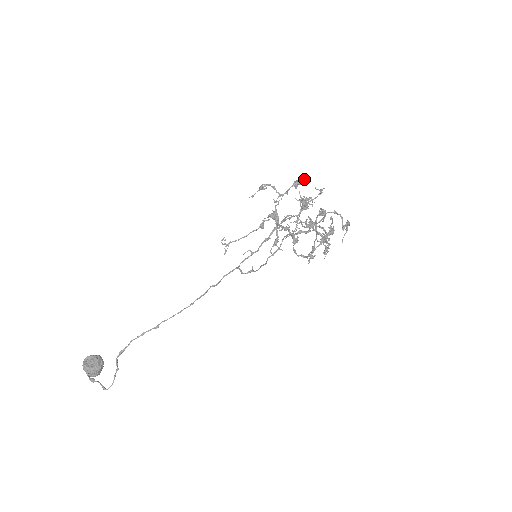
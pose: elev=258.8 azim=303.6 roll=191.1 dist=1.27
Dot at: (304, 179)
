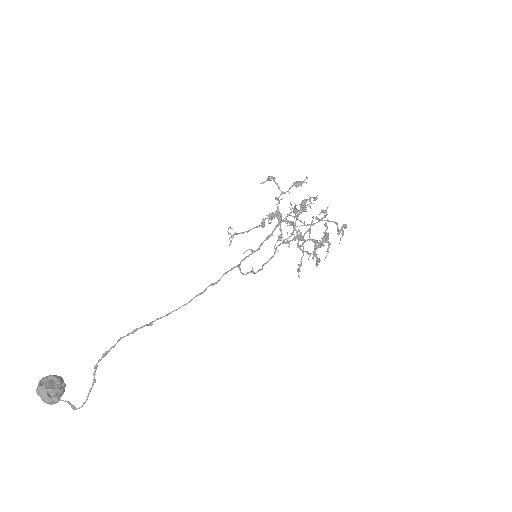
Dot at: (304, 180)
